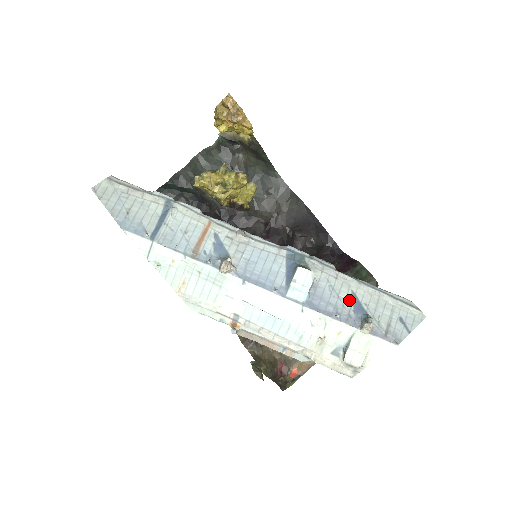
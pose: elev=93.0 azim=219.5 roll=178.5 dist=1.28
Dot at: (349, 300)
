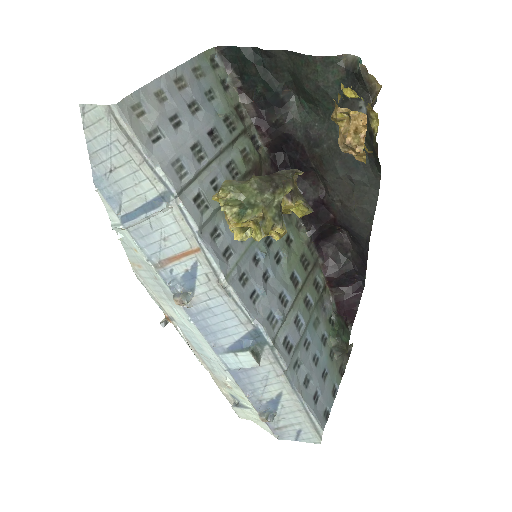
Dot at: (272, 394)
